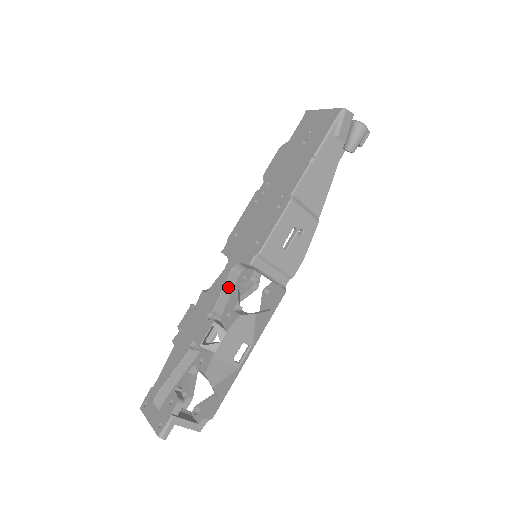
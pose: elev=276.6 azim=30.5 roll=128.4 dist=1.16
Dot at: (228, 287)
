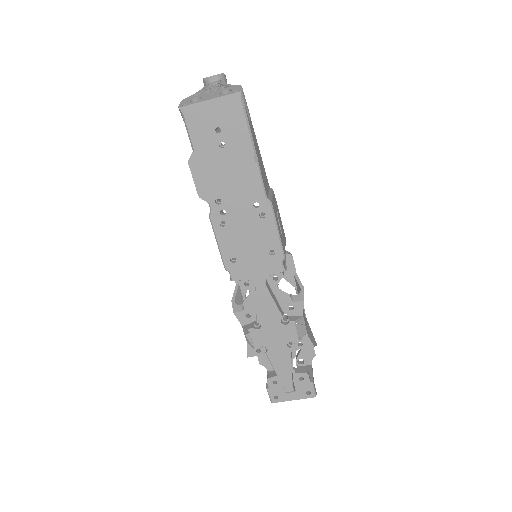
Dot at: (272, 295)
